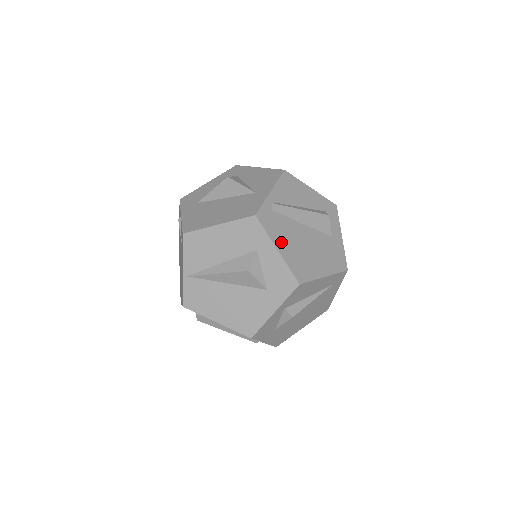
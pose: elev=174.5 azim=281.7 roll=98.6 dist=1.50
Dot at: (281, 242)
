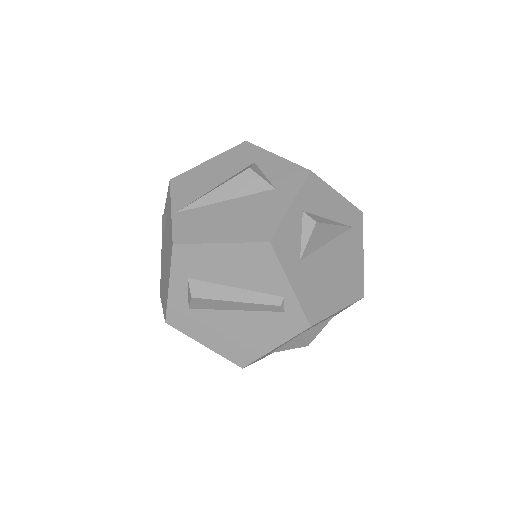
Dot at: occluded
